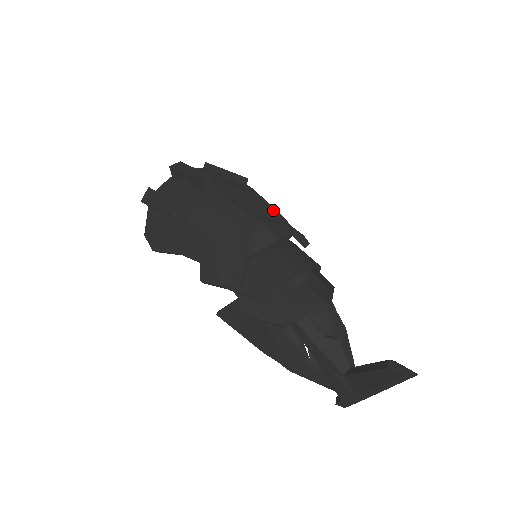
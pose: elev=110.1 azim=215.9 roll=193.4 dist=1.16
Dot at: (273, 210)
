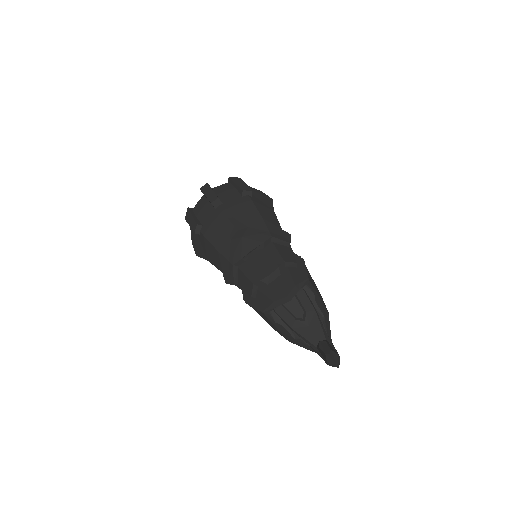
Dot at: (260, 220)
